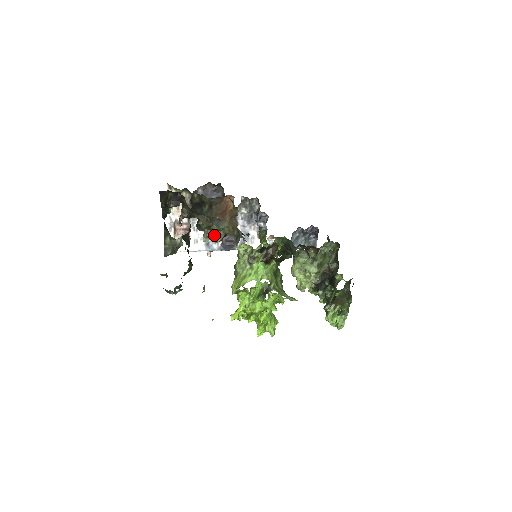
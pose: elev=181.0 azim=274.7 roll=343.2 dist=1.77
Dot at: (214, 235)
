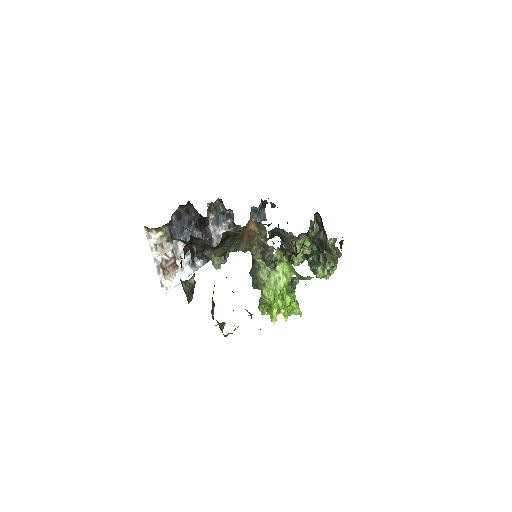
Dot at: occluded
